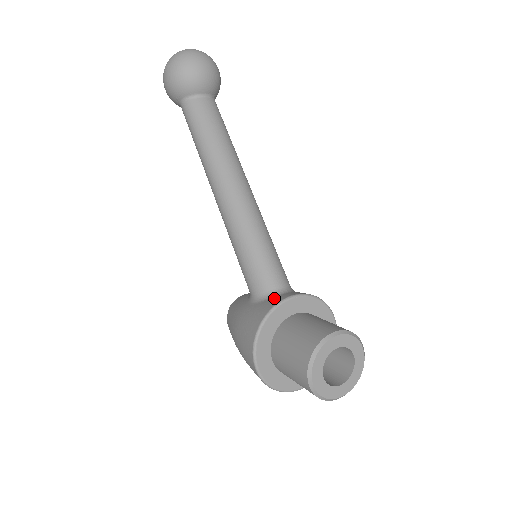
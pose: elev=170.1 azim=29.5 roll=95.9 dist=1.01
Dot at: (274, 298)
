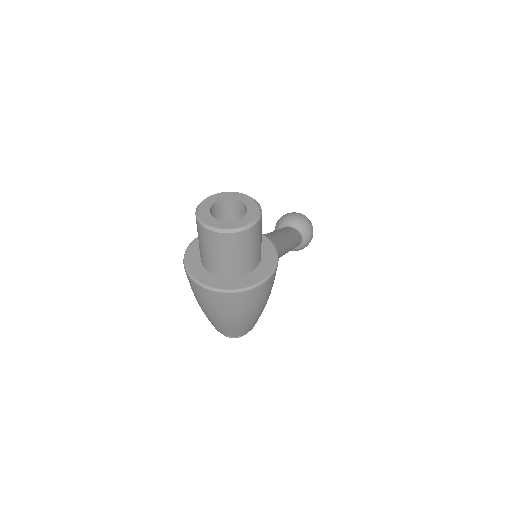
Dot at: occluded
